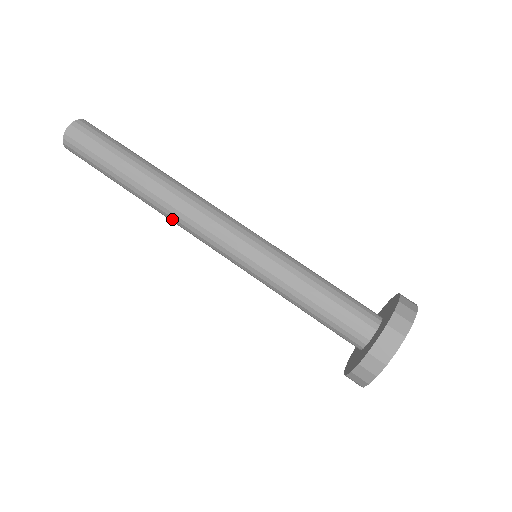
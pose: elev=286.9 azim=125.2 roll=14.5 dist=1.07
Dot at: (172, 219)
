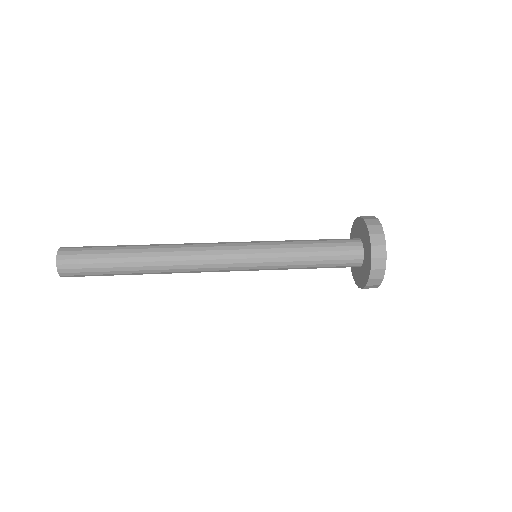
Dot at: (182, 250)
